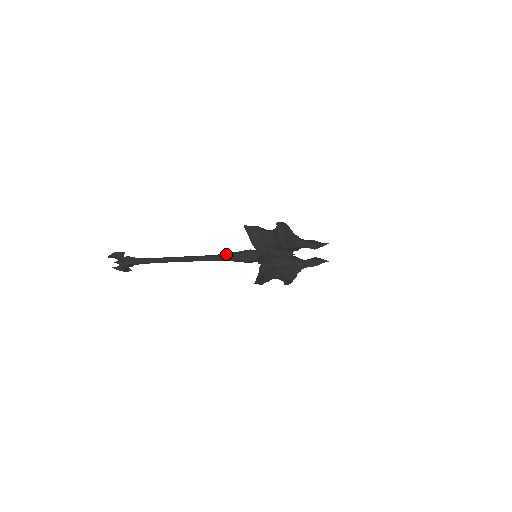
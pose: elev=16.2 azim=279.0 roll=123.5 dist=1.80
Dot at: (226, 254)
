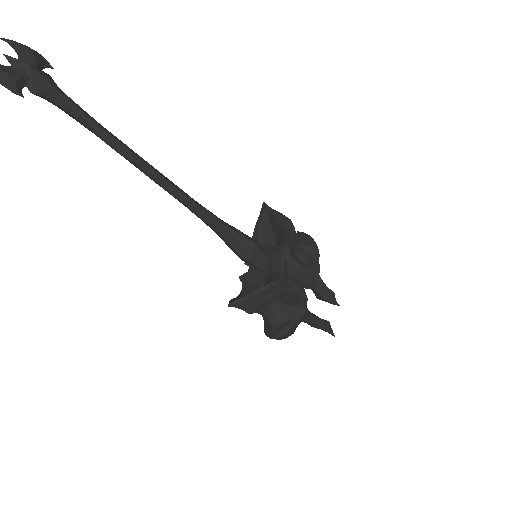
Dot at: occluded
